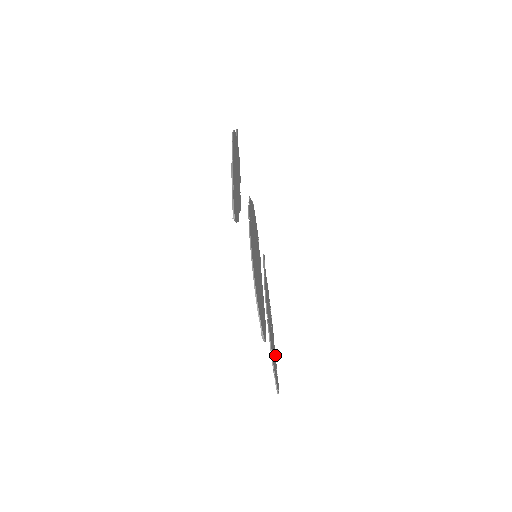
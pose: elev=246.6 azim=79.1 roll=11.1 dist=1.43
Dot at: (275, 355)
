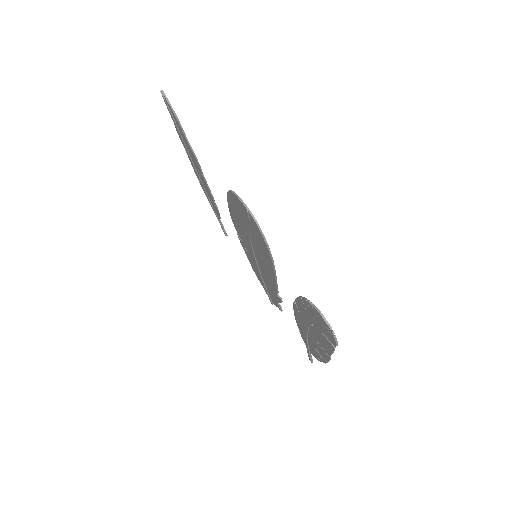
Dot at: (330, 350)
